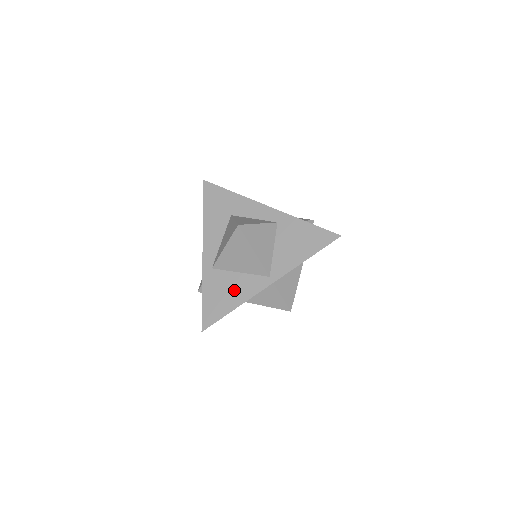
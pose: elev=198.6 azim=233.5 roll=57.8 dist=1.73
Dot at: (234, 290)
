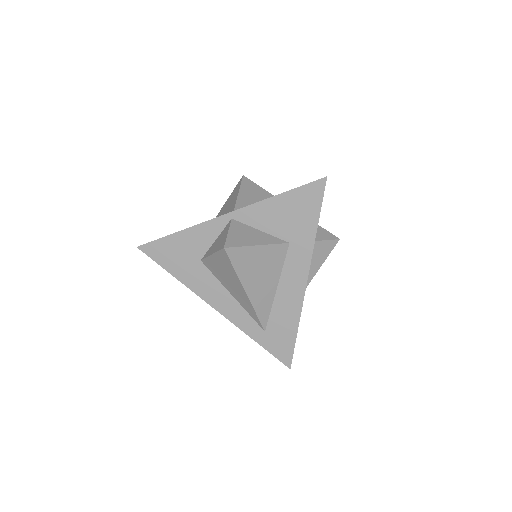
Dot at: occluded
